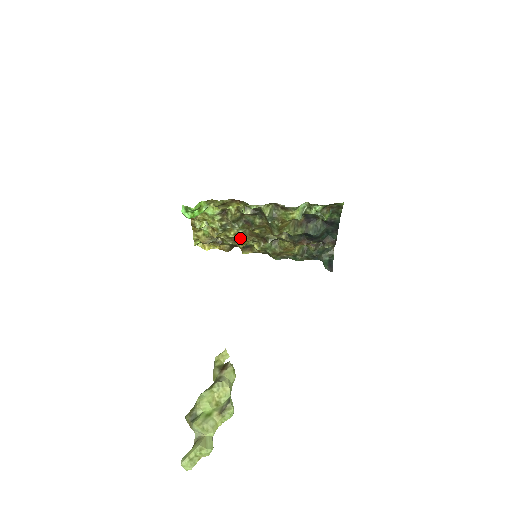
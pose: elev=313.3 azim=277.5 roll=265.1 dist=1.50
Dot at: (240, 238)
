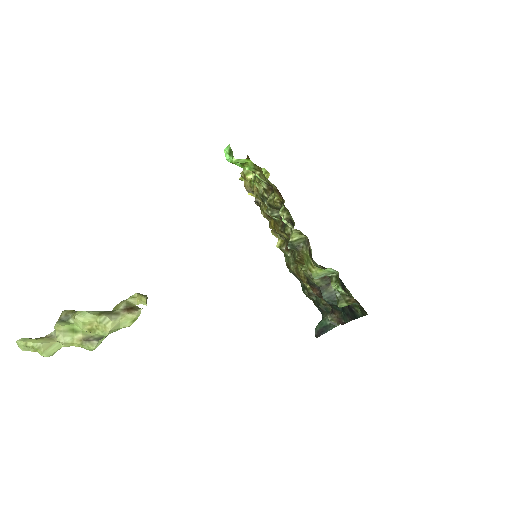
Dot at: occluded
